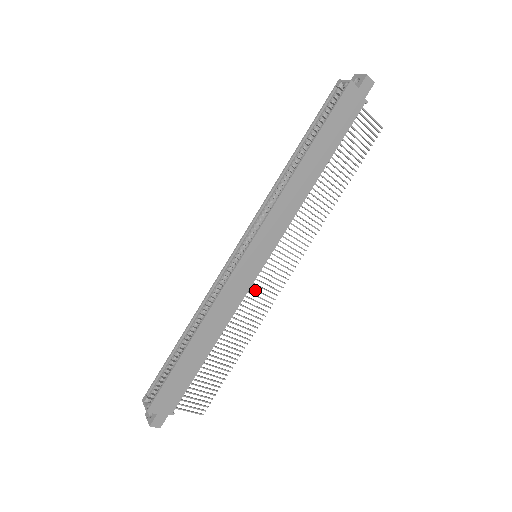
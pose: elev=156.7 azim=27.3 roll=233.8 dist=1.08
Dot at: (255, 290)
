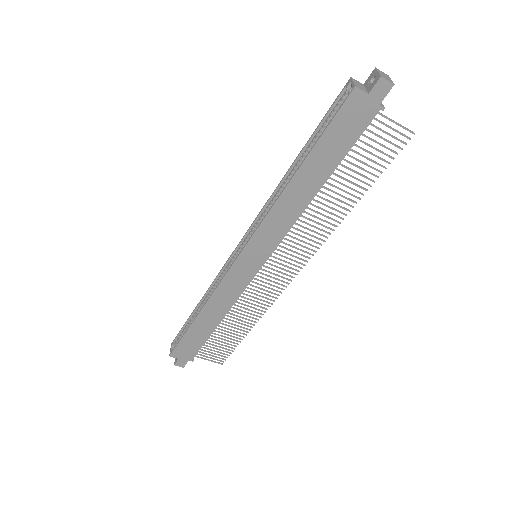
Dot at: (257, 284)
